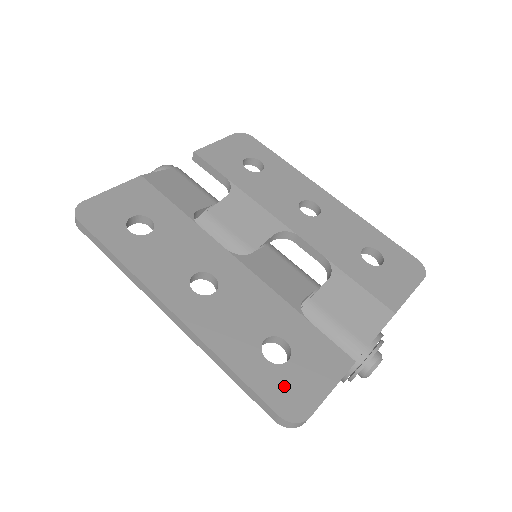
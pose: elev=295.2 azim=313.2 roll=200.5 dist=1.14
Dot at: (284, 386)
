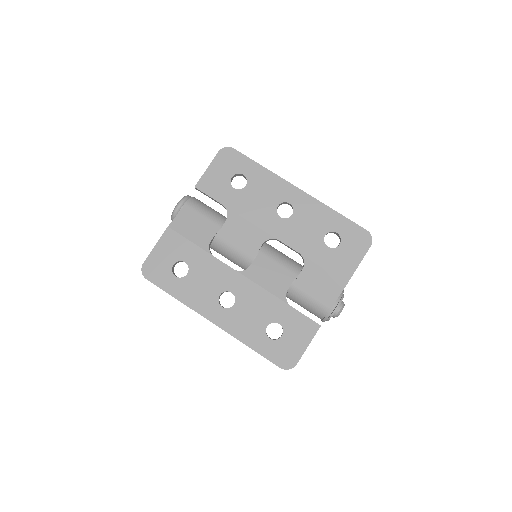
Dot at: (281, 351)
